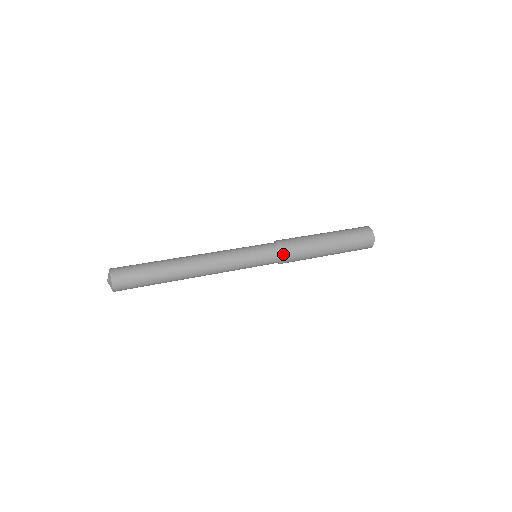
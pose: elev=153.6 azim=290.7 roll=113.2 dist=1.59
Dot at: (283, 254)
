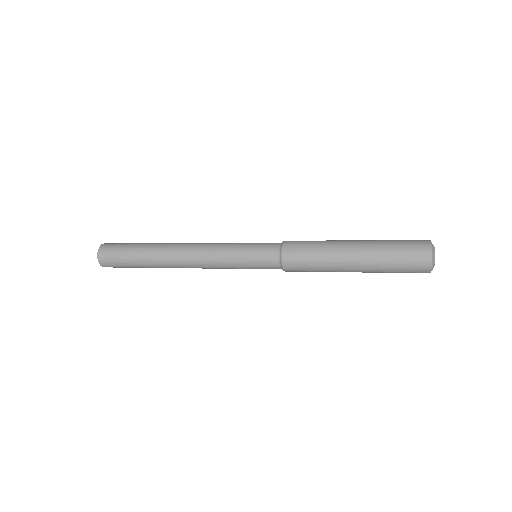
Dot at: (283, 258)
